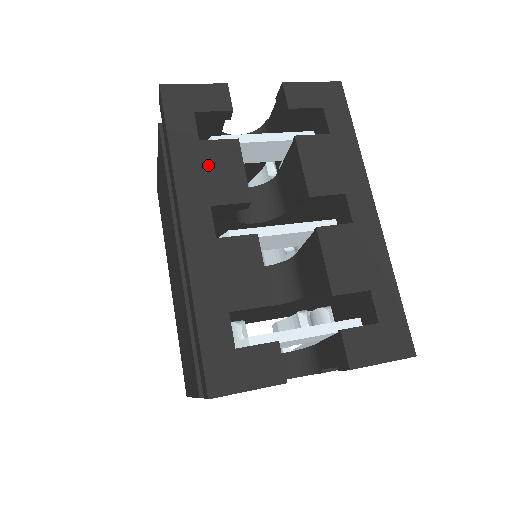
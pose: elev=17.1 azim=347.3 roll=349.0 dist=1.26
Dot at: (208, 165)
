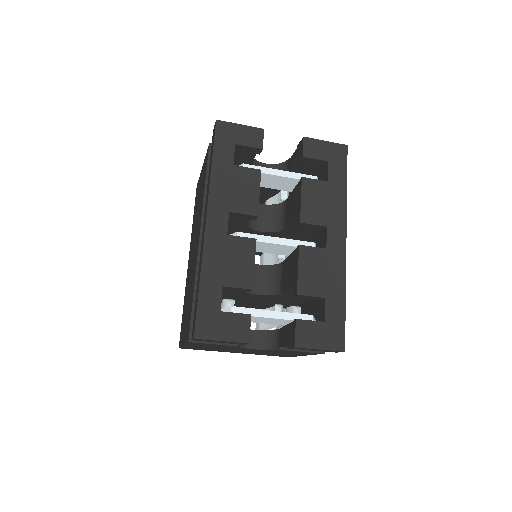
Dot at: (235, 183)
